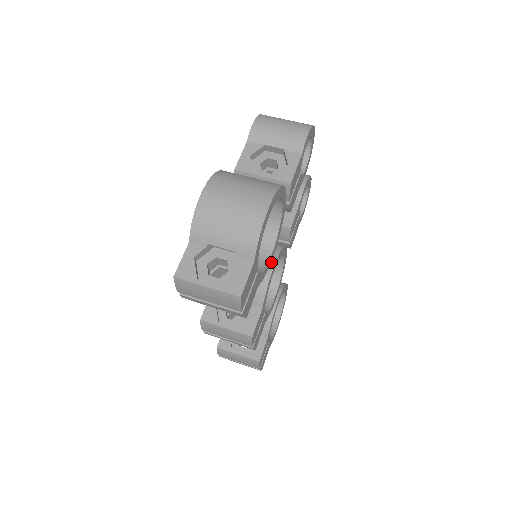
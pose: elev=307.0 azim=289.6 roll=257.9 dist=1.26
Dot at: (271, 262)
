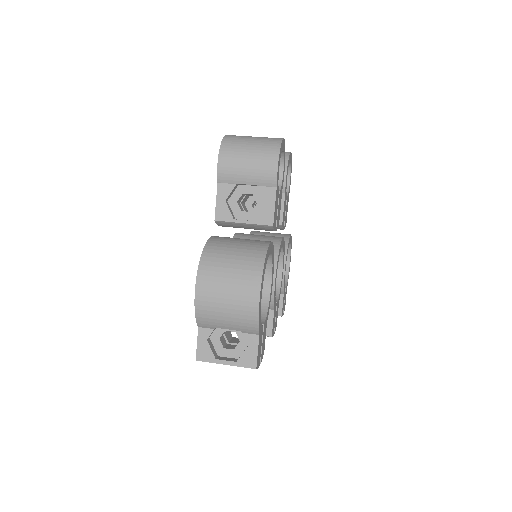
Dot at: occluded
